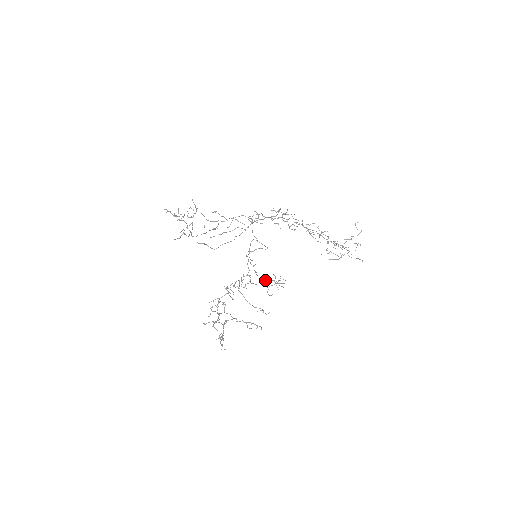
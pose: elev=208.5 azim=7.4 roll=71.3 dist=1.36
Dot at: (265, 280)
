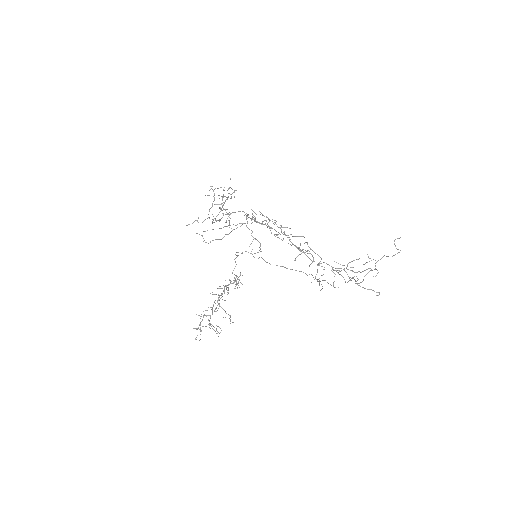
Dot at: (311, 274)
